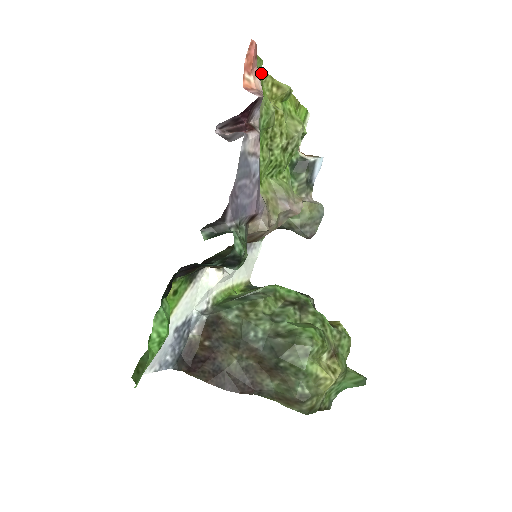
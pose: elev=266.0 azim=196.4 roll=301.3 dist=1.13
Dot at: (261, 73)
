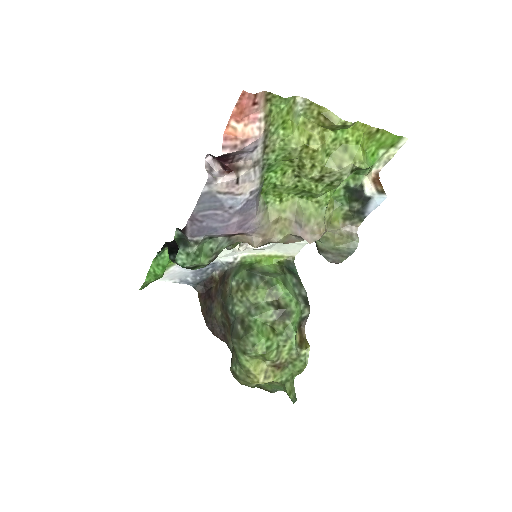
Dot at: (282, 110)
